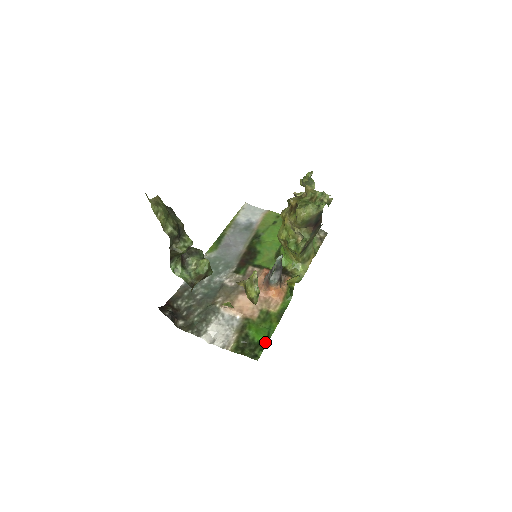
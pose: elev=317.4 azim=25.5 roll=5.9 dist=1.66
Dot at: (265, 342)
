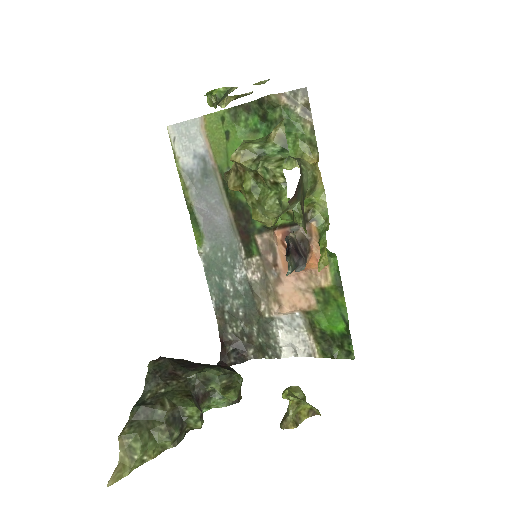
Dot at: (347, 332)
